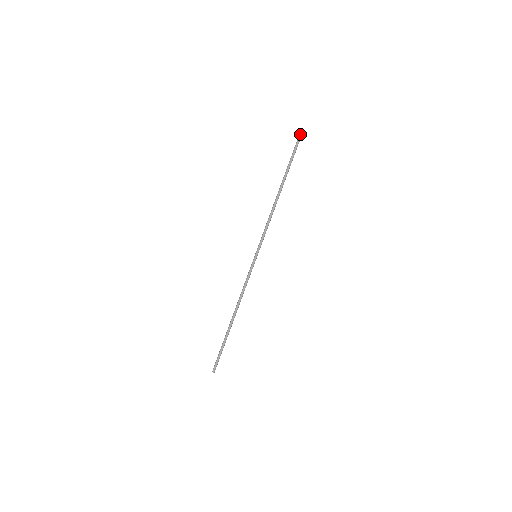
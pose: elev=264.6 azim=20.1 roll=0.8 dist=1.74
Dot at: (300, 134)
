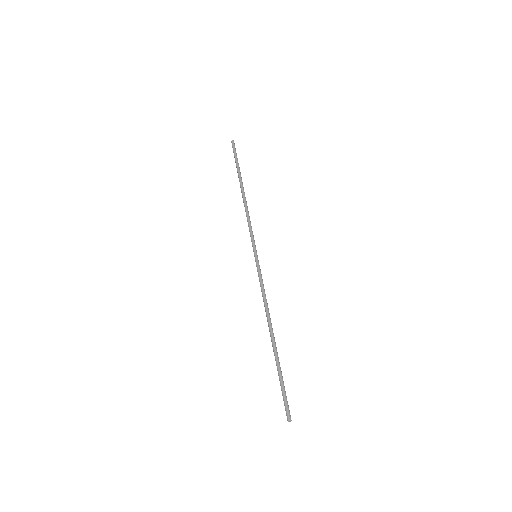
Dot at: (231, 141)
